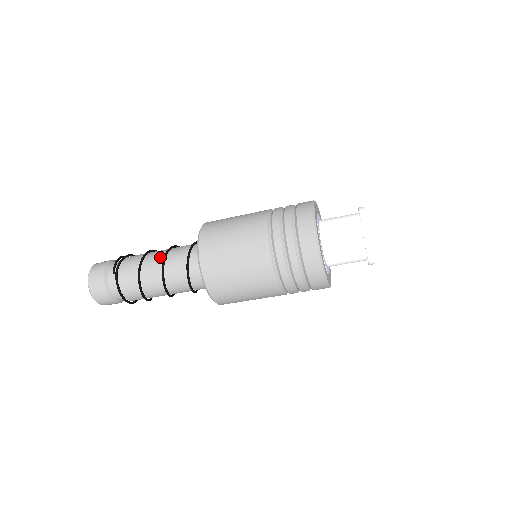
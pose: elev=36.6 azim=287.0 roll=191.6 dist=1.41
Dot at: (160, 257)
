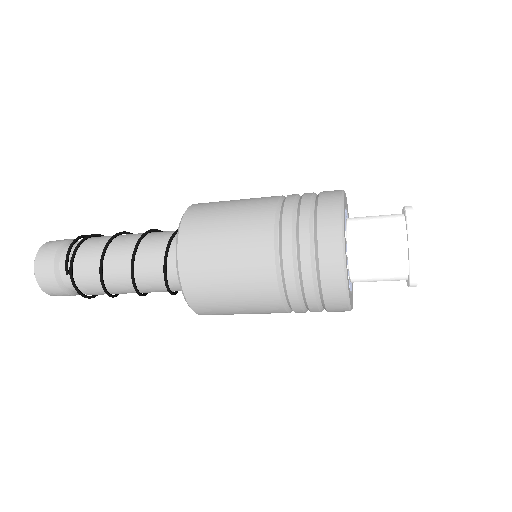
Dot at: (126, 258)
